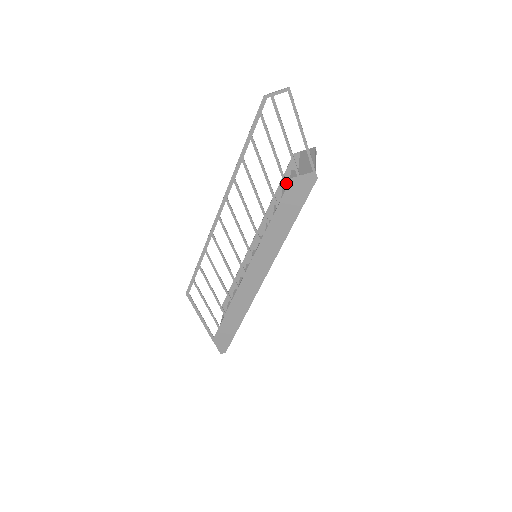
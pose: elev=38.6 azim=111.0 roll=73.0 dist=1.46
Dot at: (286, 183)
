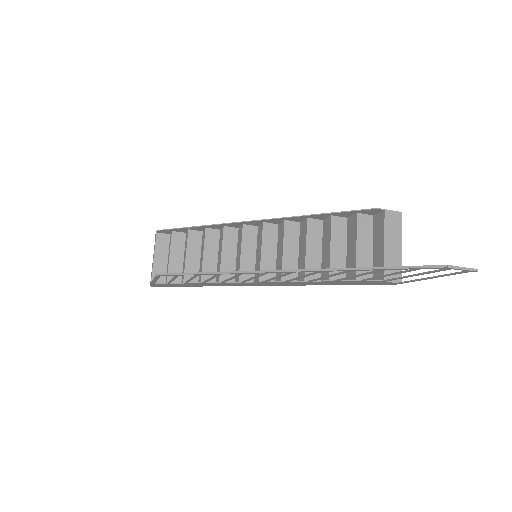
Dot at: (367, 280)
